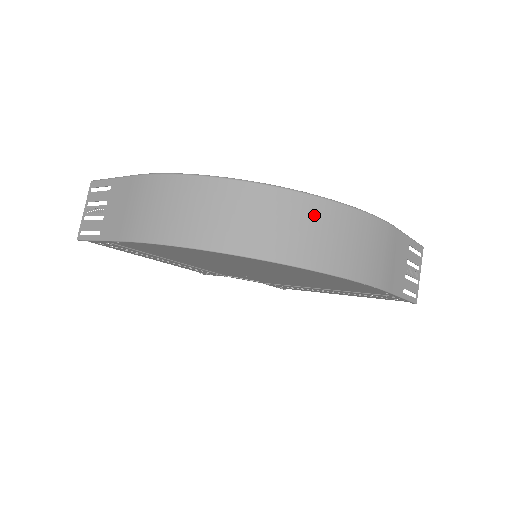
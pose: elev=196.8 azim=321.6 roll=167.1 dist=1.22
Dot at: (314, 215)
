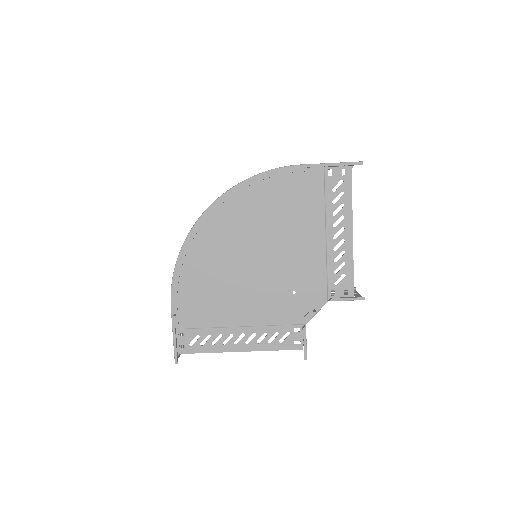
Dot at: occluded
